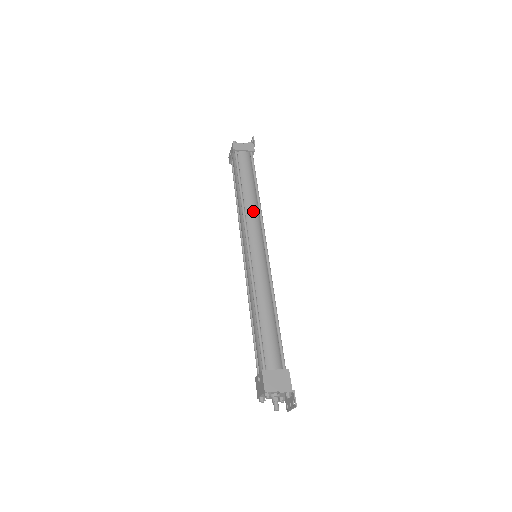
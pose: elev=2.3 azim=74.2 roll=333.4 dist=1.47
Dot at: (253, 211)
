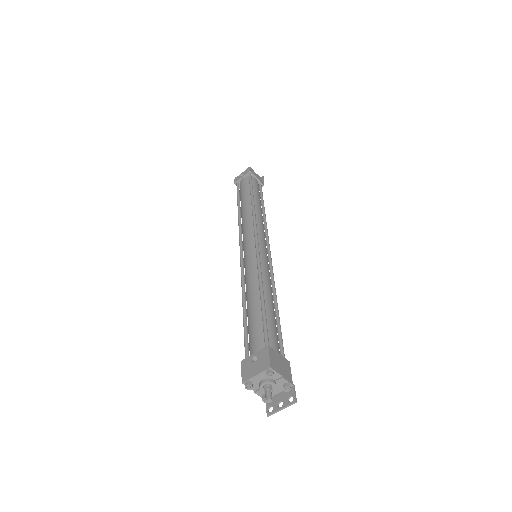
Dot at: (262, 220)
